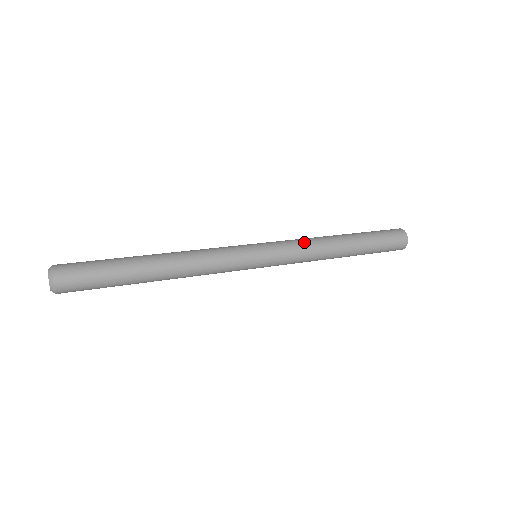
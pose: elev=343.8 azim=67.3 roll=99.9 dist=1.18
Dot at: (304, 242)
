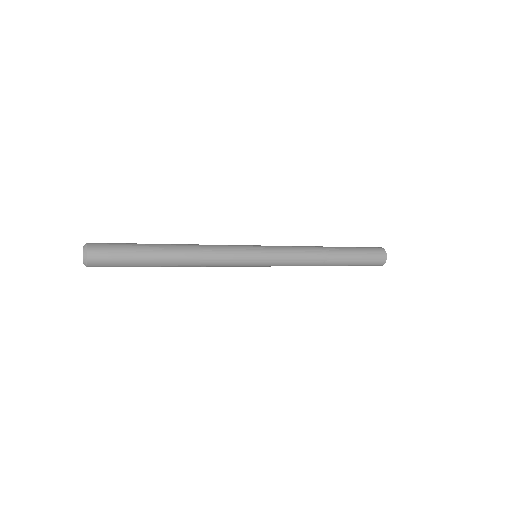
Dot at: occluded
